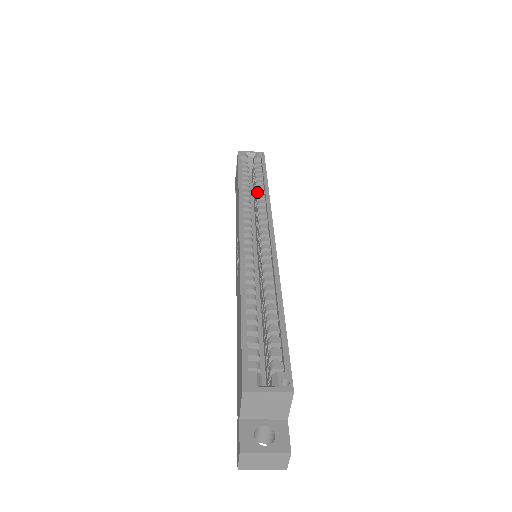
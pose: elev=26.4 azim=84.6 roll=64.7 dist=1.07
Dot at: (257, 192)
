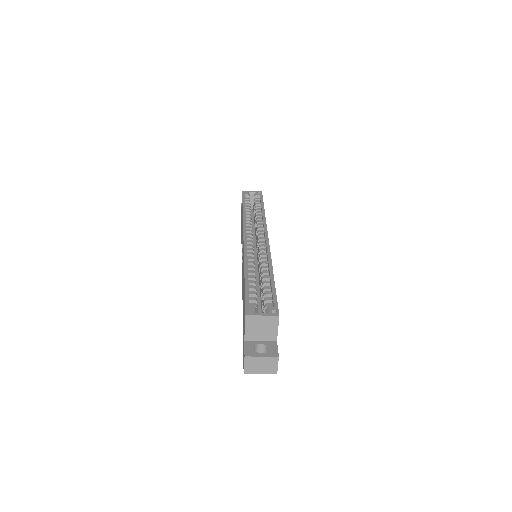
Dot at: (256, 215)
